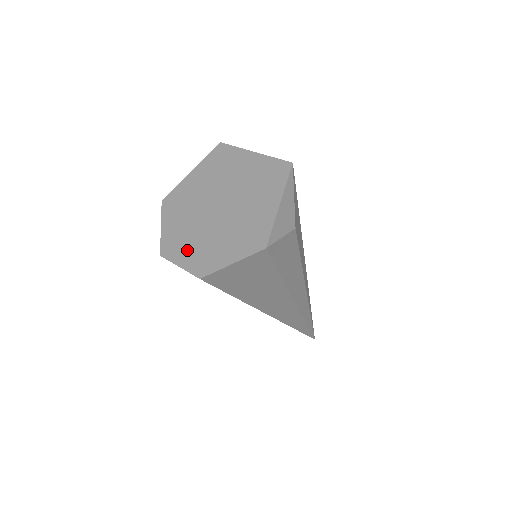
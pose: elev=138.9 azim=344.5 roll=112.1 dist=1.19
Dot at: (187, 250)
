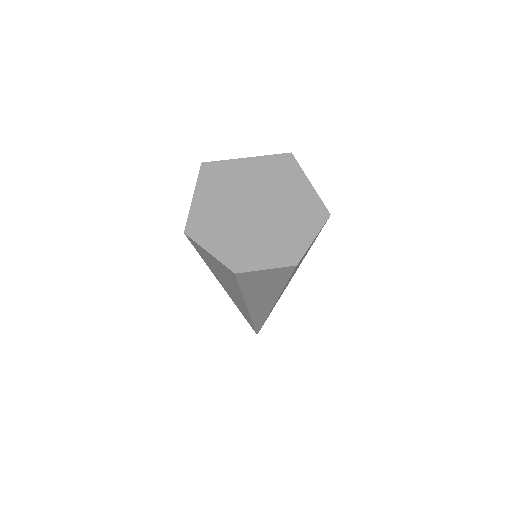
Dot at: (260, 253)
